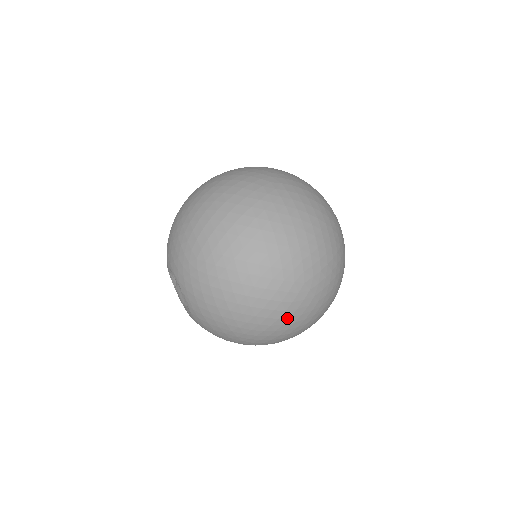
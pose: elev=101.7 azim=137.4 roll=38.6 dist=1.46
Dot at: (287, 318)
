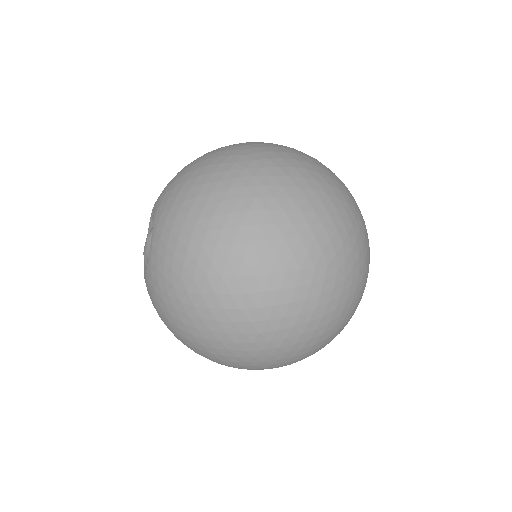
Dot at: occluded
